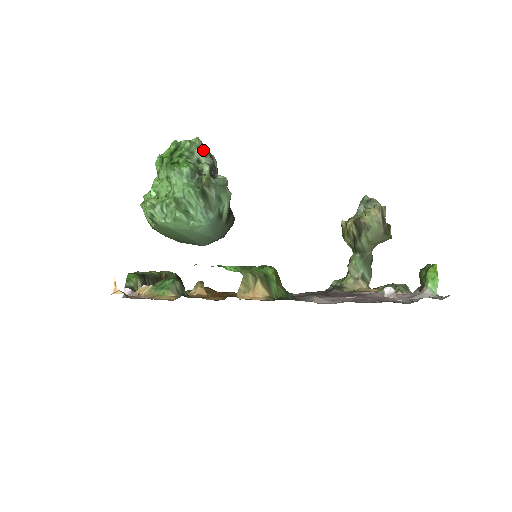
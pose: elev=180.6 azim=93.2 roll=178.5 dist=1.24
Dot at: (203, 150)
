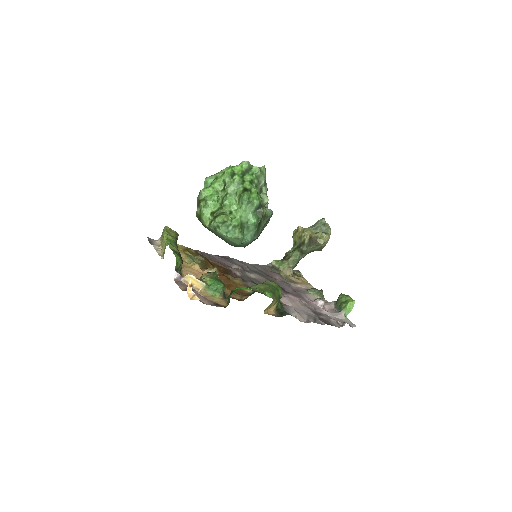
Dot at: occluded
